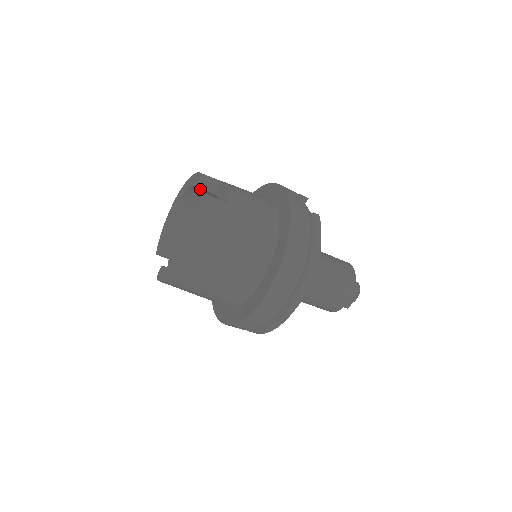
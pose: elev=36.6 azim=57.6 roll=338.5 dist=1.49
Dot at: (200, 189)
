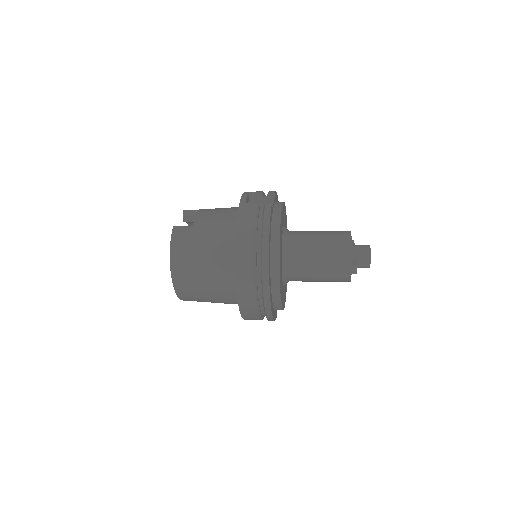
Dot at: (191, 222)
